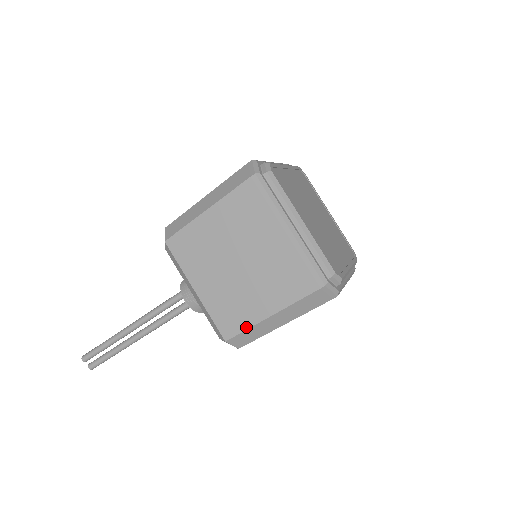
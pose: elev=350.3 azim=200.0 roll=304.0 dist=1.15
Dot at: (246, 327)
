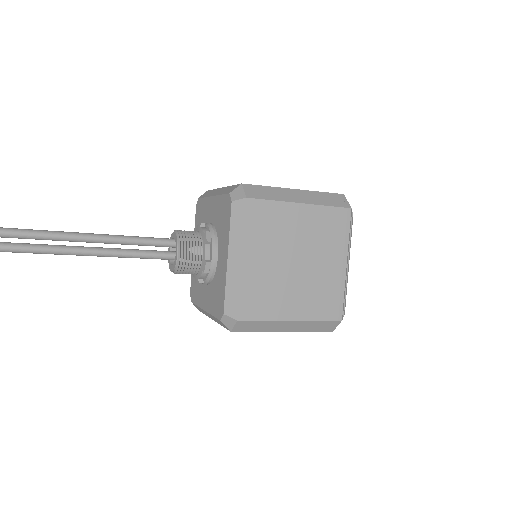
Dot at: (265, 318)
